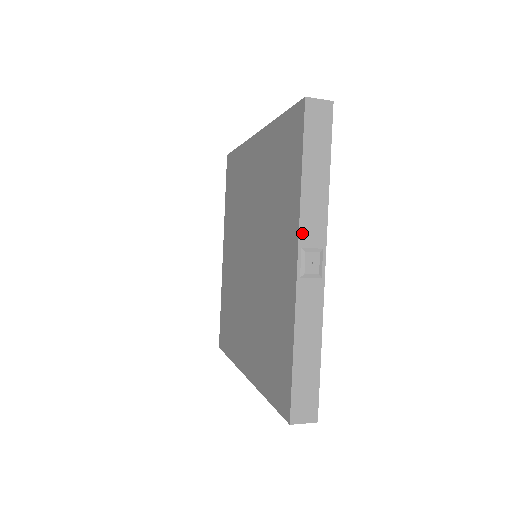
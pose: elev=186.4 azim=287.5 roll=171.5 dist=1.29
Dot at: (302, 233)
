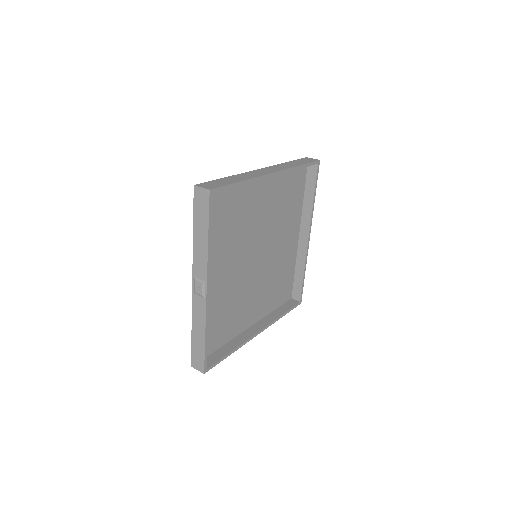
Dot at: (194, 268)
